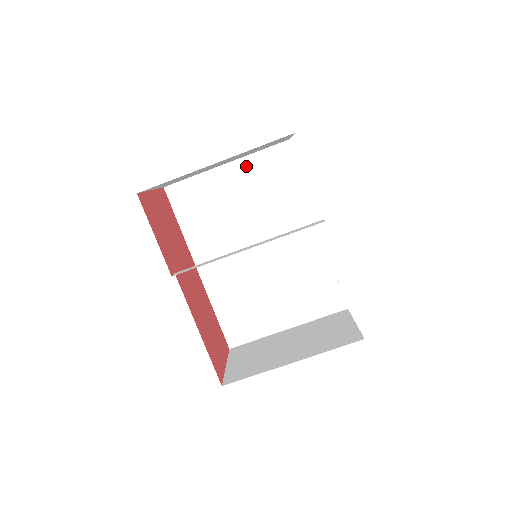
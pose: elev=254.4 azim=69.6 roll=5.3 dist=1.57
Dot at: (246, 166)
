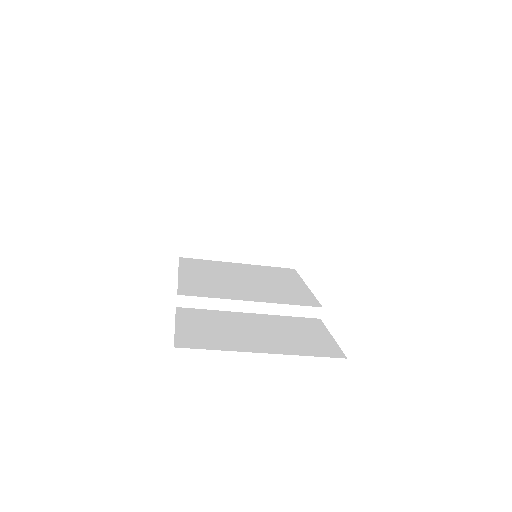
Dot at: occluded
